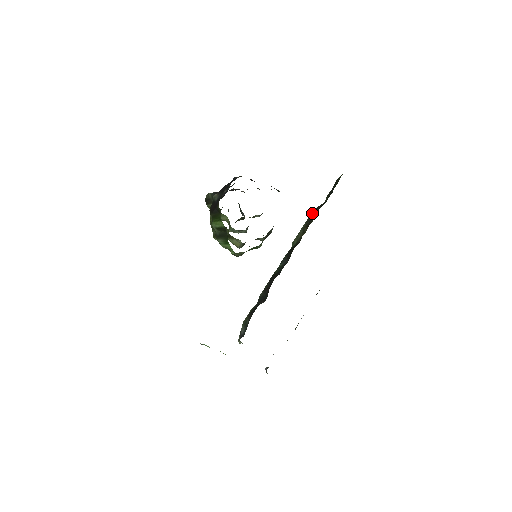
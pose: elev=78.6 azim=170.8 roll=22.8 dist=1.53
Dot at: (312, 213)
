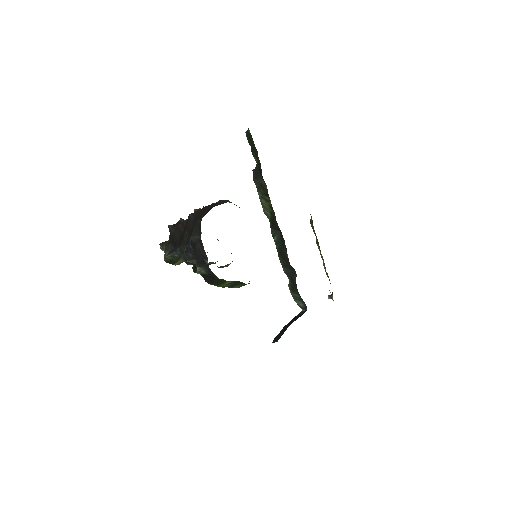
Dot at: (255, 180)
